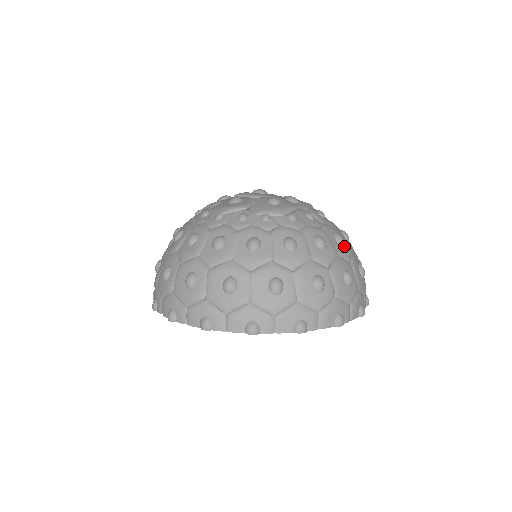
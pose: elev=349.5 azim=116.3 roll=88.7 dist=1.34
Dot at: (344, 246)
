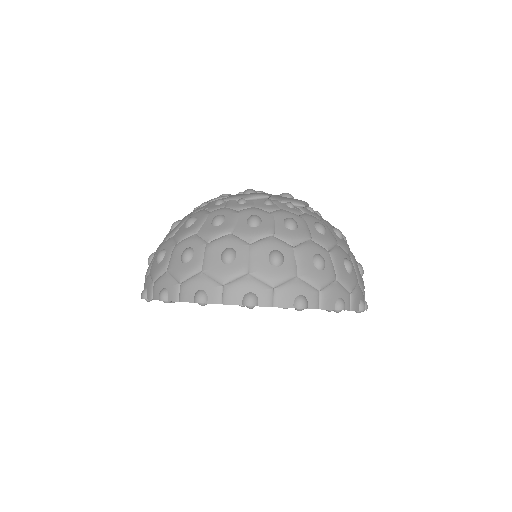
Dot at: occluded
